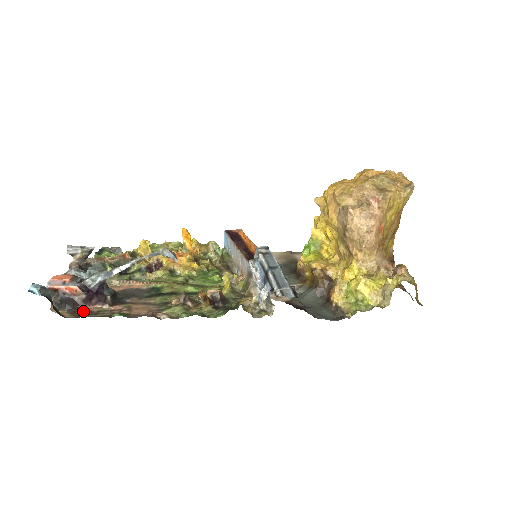
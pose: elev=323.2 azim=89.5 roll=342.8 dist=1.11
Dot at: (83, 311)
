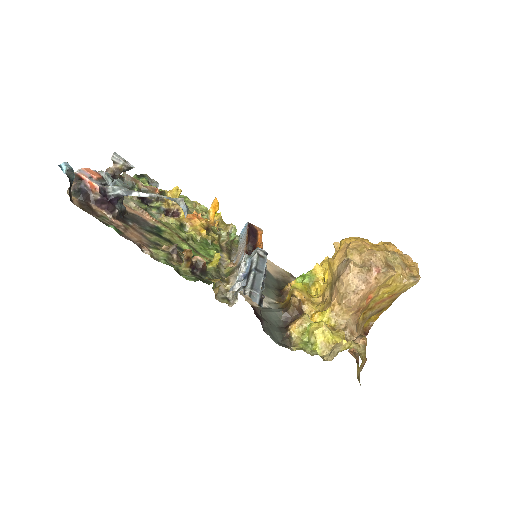
Dot at: (90, 208)
